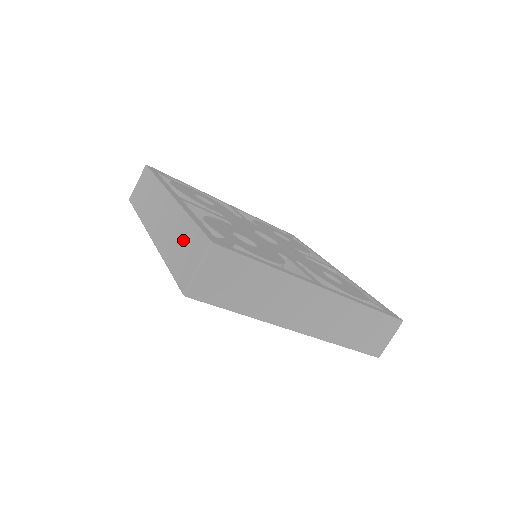
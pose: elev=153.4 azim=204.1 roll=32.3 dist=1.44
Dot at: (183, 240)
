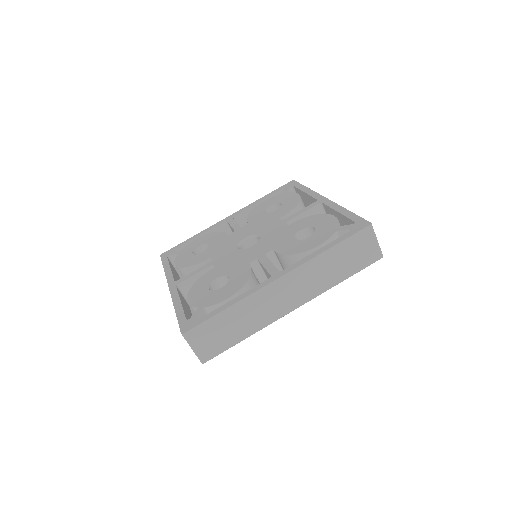
Dot at: occluded
